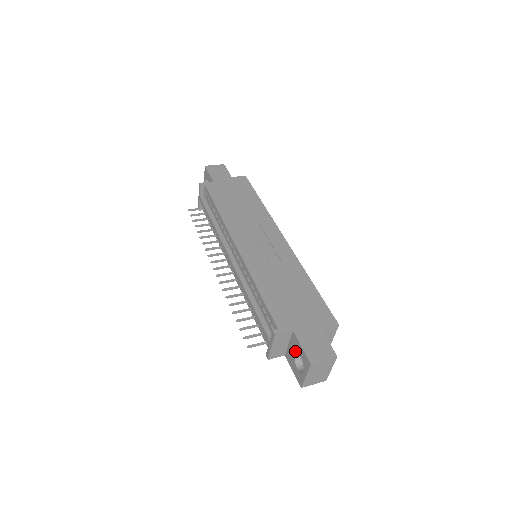
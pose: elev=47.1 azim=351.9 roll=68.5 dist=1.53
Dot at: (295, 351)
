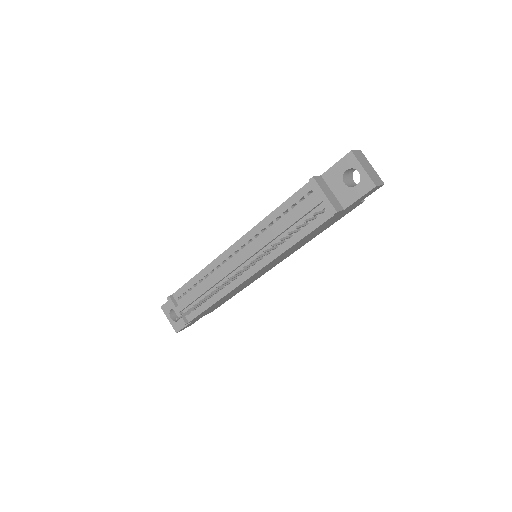
Dot at: (339, 180)
